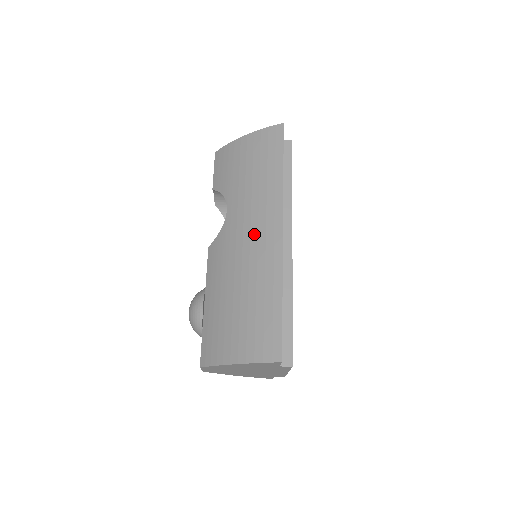
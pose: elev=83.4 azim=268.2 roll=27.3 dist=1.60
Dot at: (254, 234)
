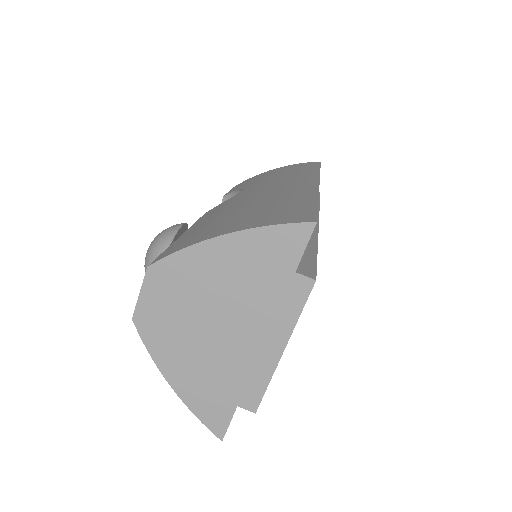
Dot at: (280, 185)
